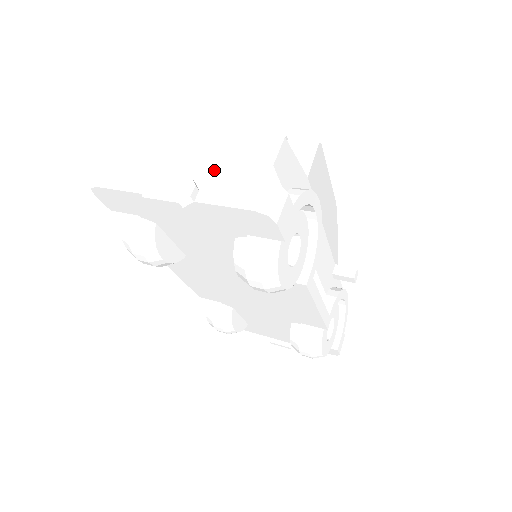
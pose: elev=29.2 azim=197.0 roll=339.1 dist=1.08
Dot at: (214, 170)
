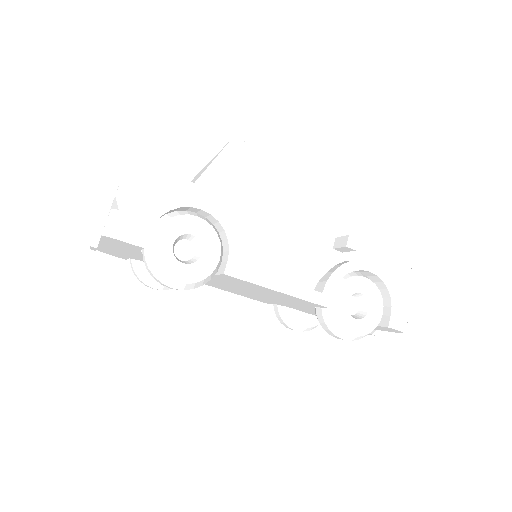
Dot at: occluded
